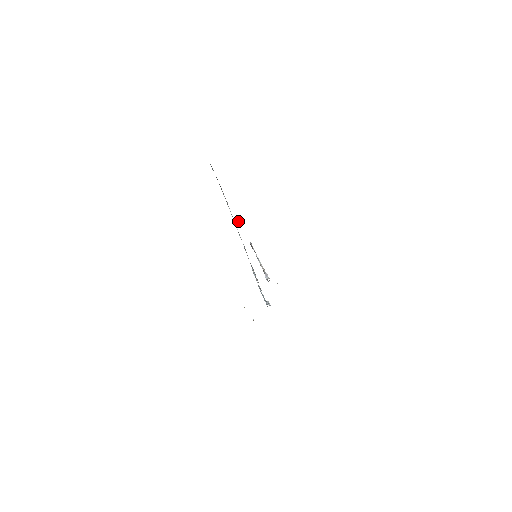
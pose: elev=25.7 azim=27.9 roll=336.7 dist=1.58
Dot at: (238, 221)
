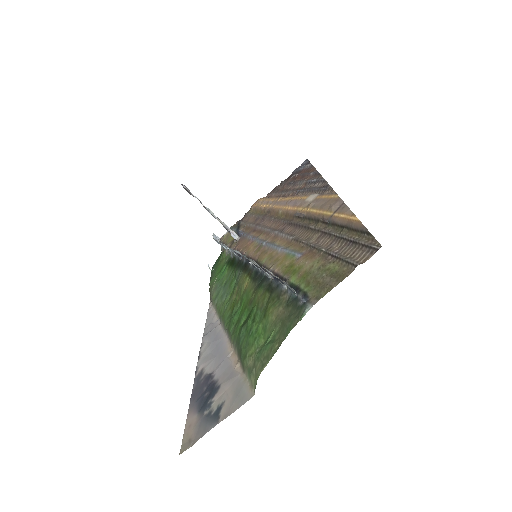
Dot at: (270, 270)
